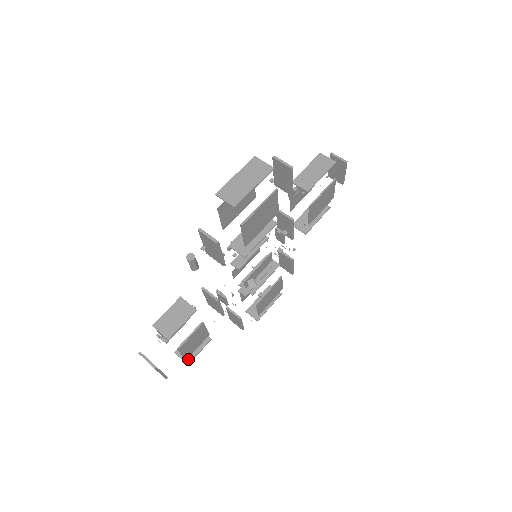
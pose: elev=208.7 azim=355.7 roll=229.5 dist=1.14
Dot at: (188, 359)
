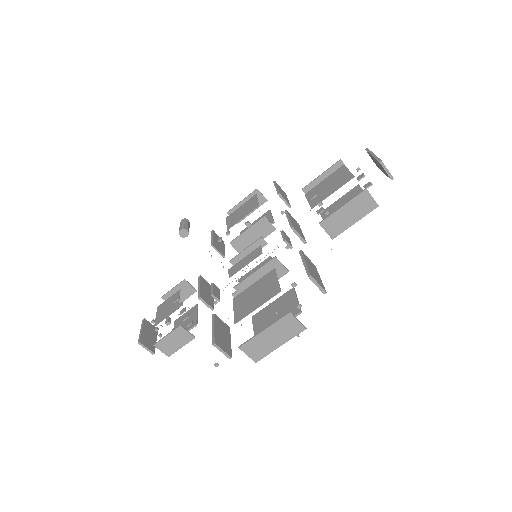
Dot at: occluded
